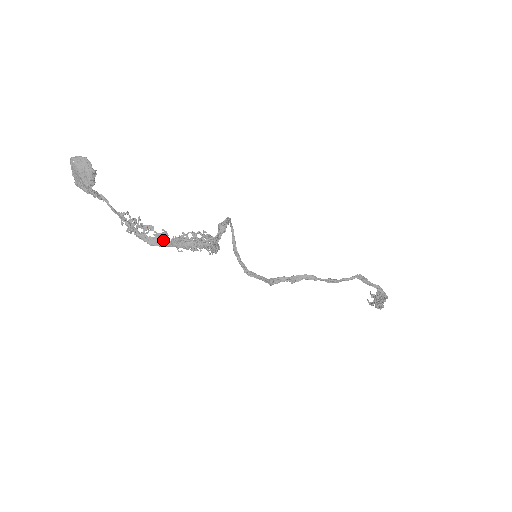
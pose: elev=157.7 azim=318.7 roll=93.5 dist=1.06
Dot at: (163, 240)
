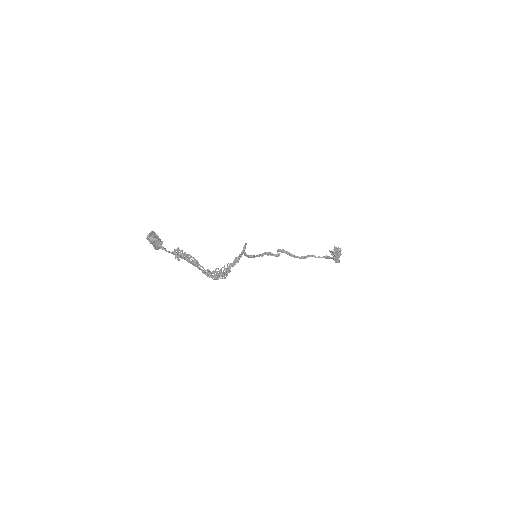
Dot at: (196, 265)
